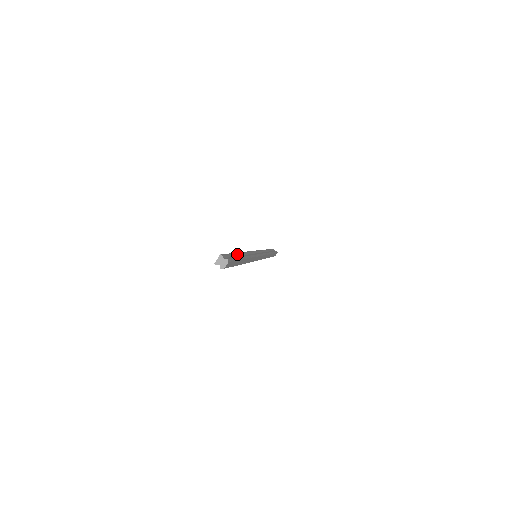
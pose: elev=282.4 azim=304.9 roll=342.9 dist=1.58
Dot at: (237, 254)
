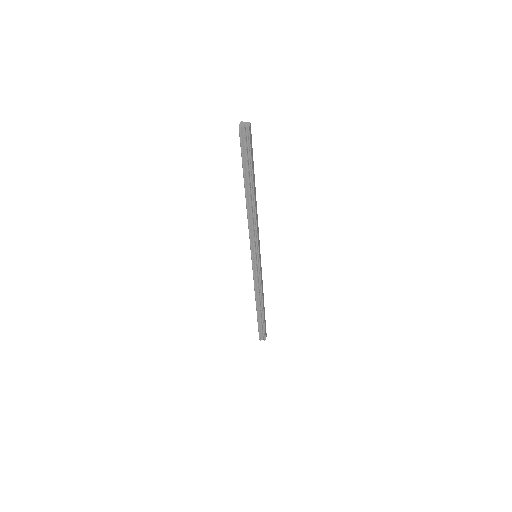
Dot at: occluded
